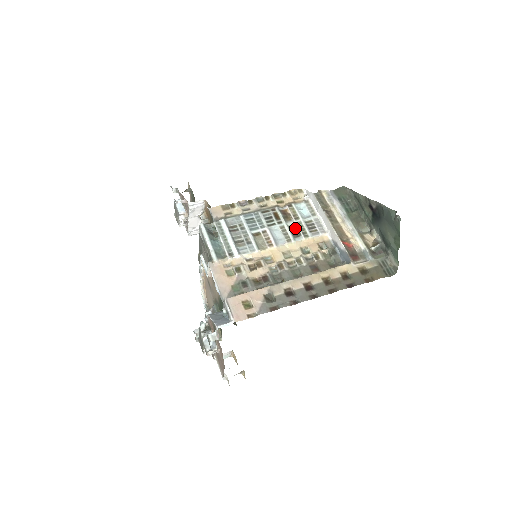
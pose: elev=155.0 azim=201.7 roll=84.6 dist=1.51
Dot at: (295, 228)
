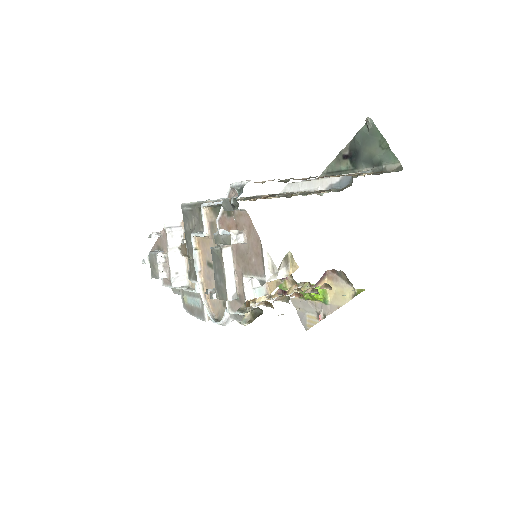
Dot at: occluded
